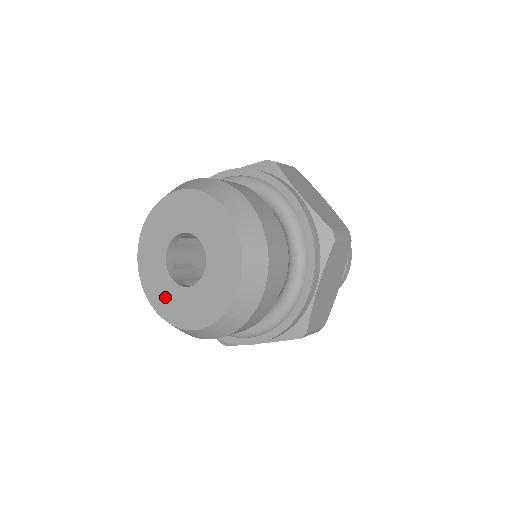
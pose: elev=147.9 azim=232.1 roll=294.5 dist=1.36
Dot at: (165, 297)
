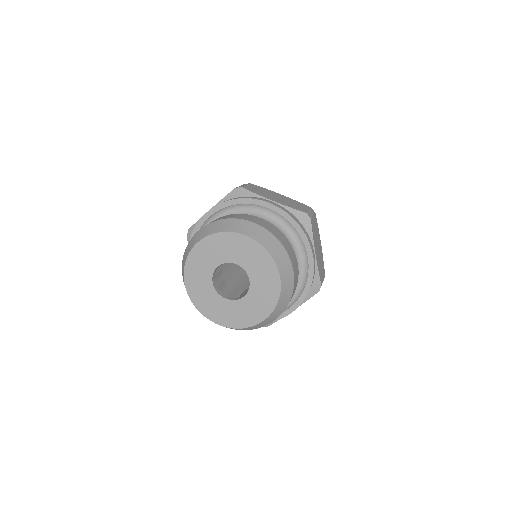
Dot at: (227, 314)
